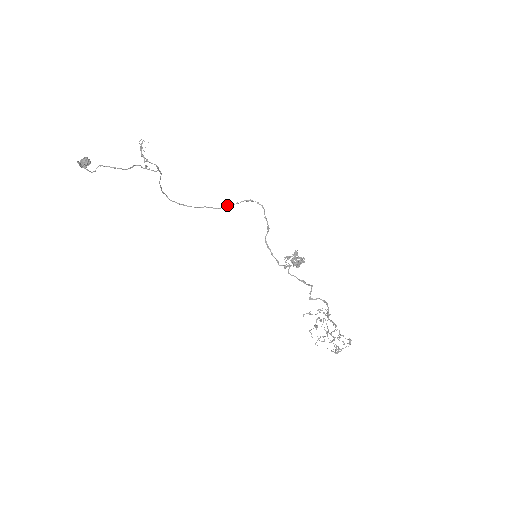
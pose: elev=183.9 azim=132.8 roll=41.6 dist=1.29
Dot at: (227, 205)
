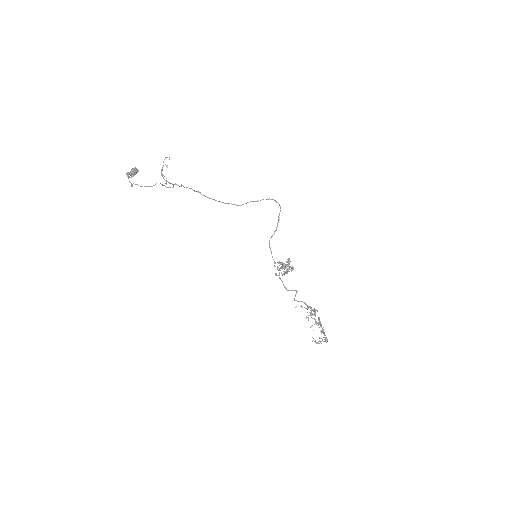
Dot at: (248, 202)
